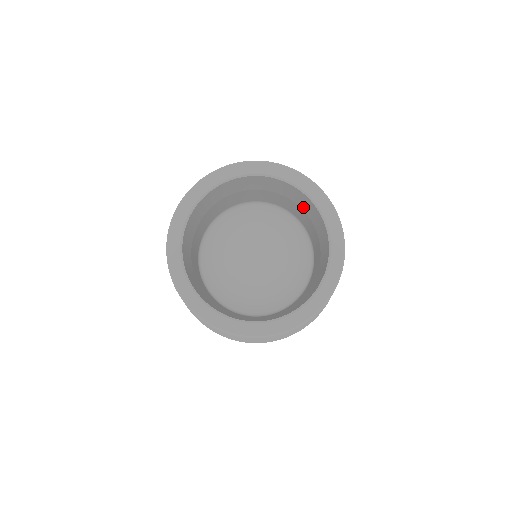
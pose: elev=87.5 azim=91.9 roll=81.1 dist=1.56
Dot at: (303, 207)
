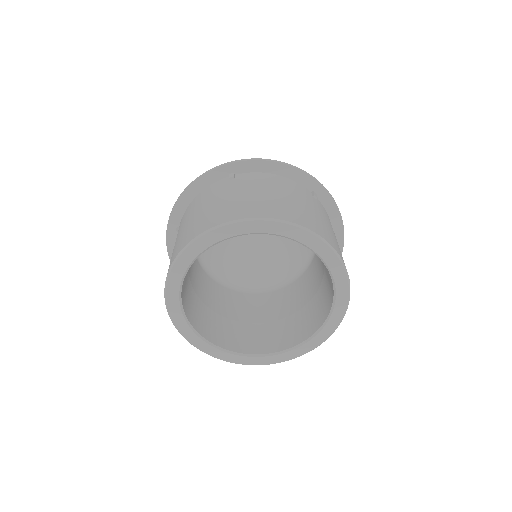
Dot at: occluded
